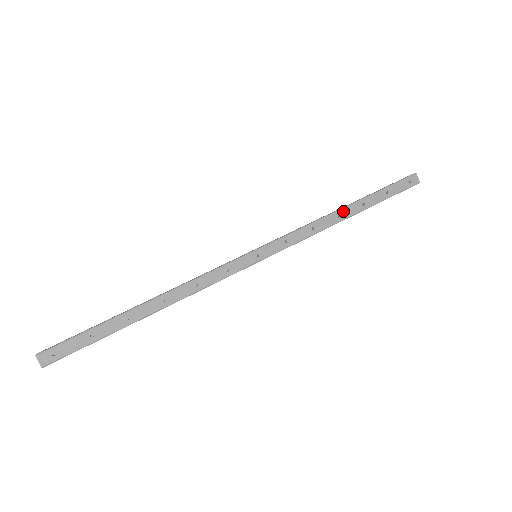
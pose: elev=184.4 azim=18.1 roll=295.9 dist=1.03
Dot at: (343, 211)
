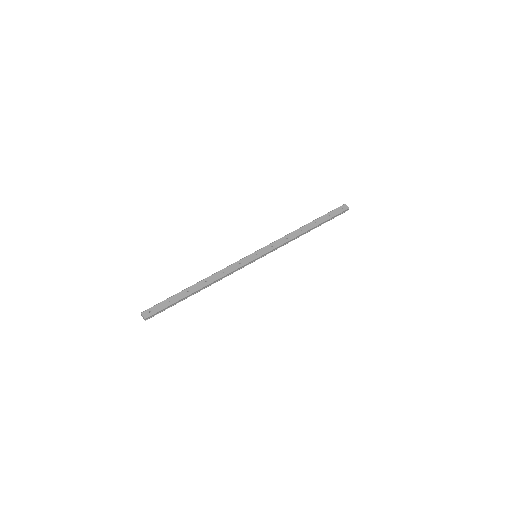
Dot at: (304, 228)
